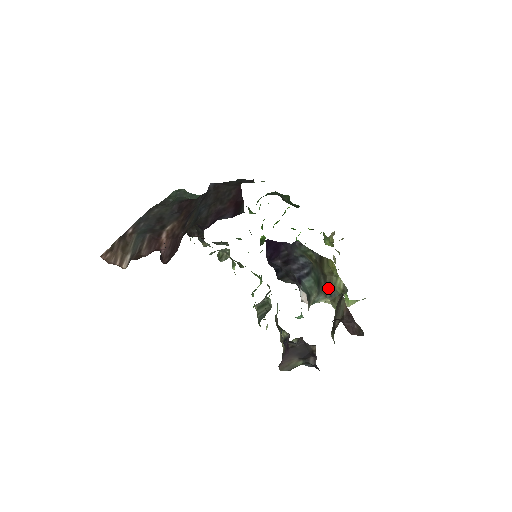
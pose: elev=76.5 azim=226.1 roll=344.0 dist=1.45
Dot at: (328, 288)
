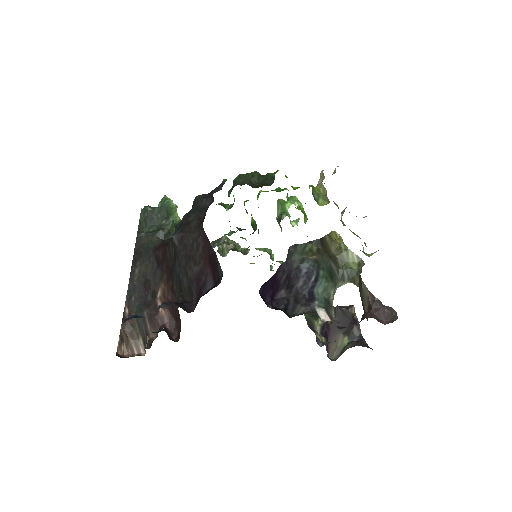
Dot at: (343, 271)
